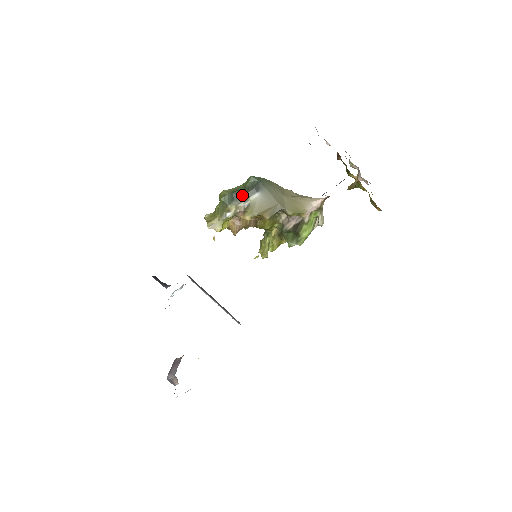
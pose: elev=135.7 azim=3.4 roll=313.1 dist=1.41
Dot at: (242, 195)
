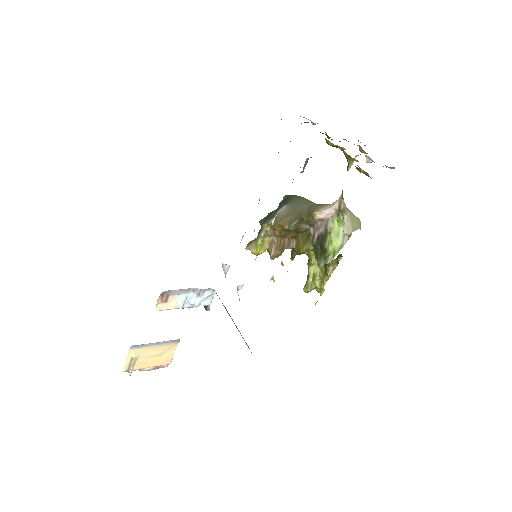
Dot at: (274, 213)
